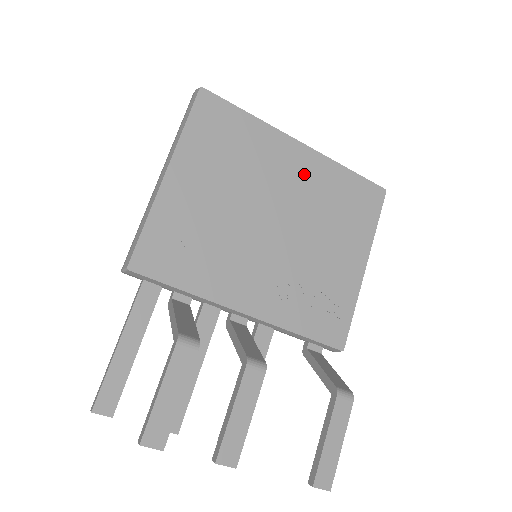
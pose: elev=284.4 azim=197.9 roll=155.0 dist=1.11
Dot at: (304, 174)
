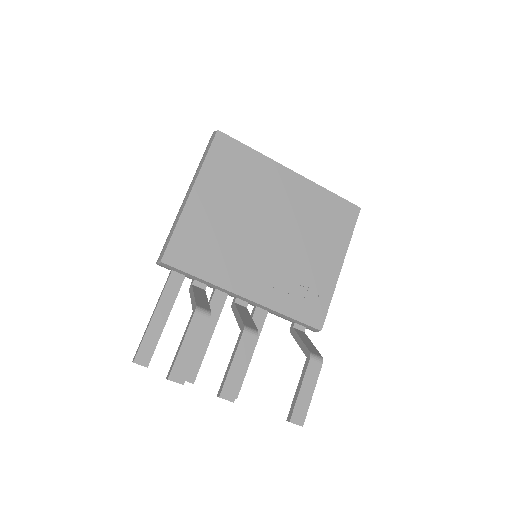
Dot at: (294, 195)
